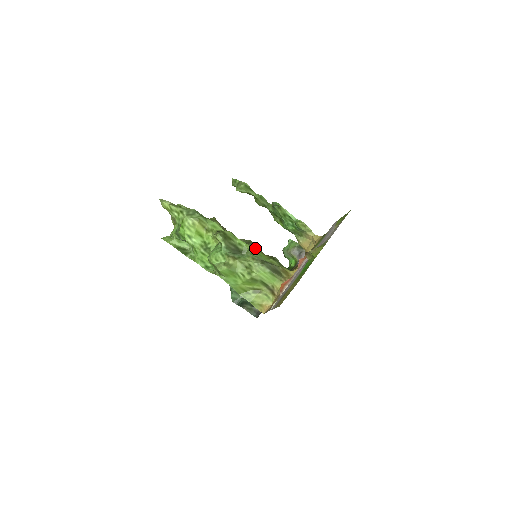
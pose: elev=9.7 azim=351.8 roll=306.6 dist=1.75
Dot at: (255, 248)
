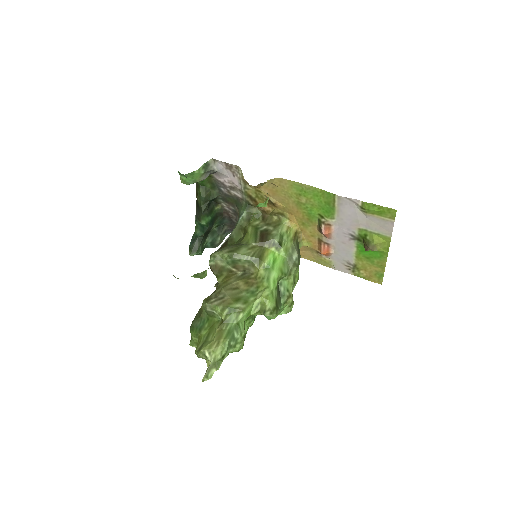
Dot at: (262, 262)
